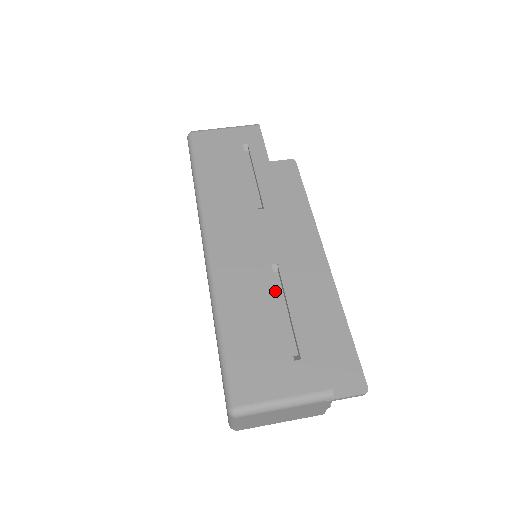
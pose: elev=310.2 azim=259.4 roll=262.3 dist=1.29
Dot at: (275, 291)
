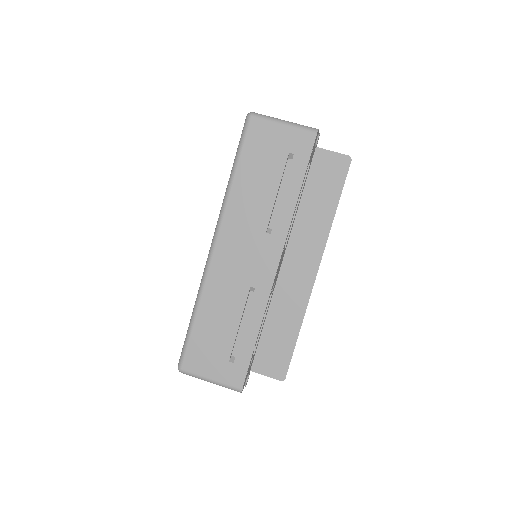
Dot at: (242, 309)
